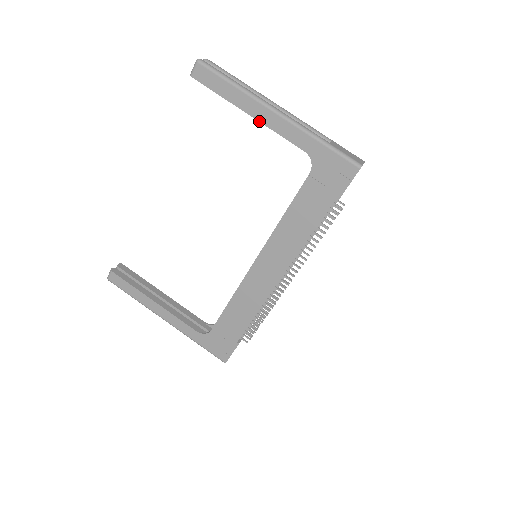
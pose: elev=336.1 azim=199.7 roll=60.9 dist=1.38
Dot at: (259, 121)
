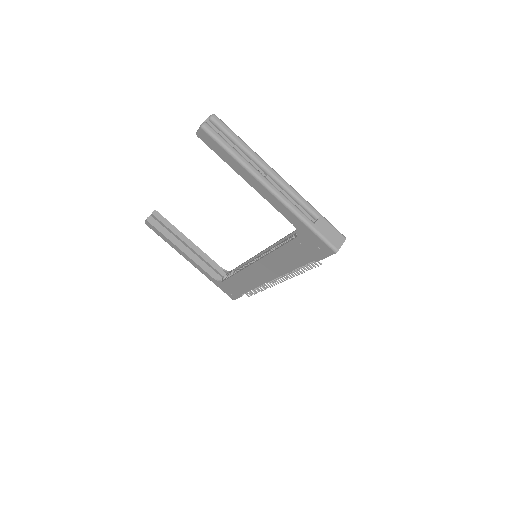
Dot at: occluded
